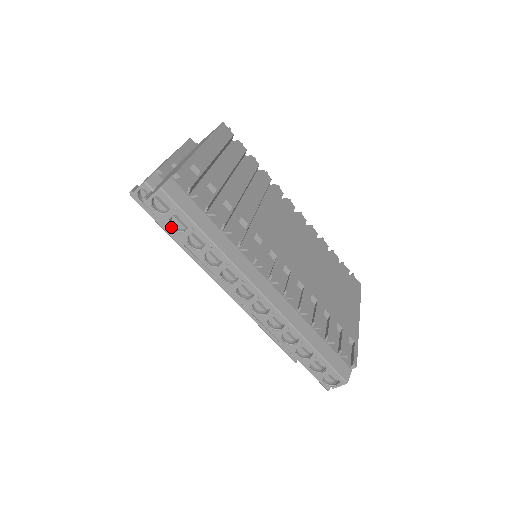
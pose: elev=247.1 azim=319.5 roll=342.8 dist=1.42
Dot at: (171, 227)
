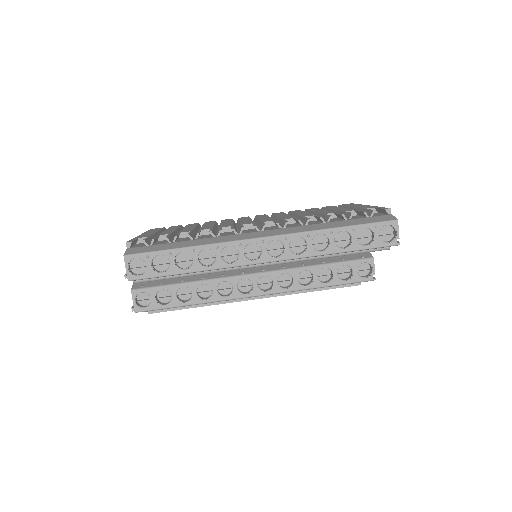
Dot at: (160, 273)
